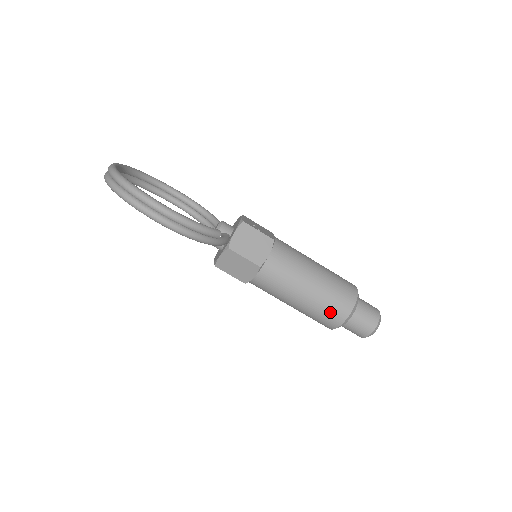
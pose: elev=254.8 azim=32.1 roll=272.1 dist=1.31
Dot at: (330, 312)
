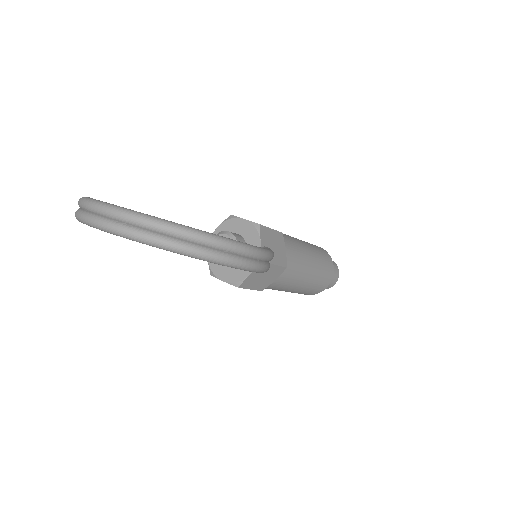
Dot at: (323, 281)
